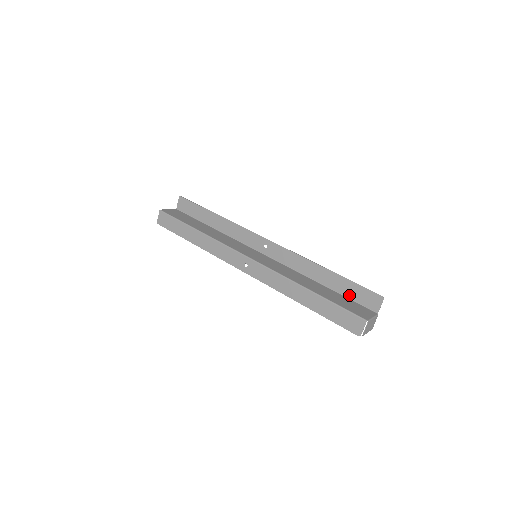
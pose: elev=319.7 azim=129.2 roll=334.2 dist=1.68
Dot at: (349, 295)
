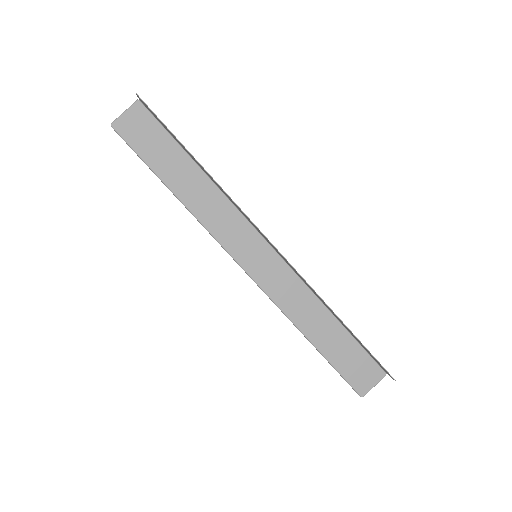
Dot at: (362, 346)
